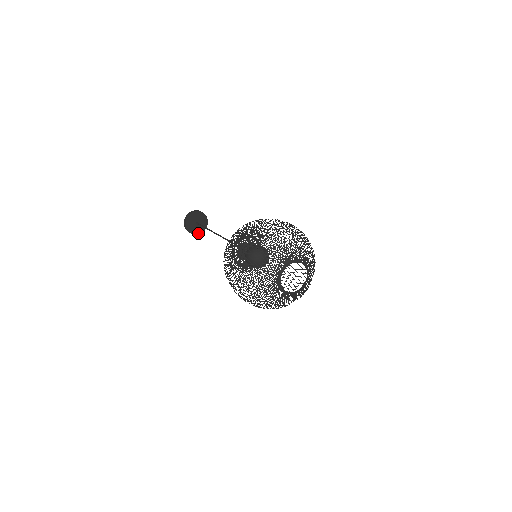
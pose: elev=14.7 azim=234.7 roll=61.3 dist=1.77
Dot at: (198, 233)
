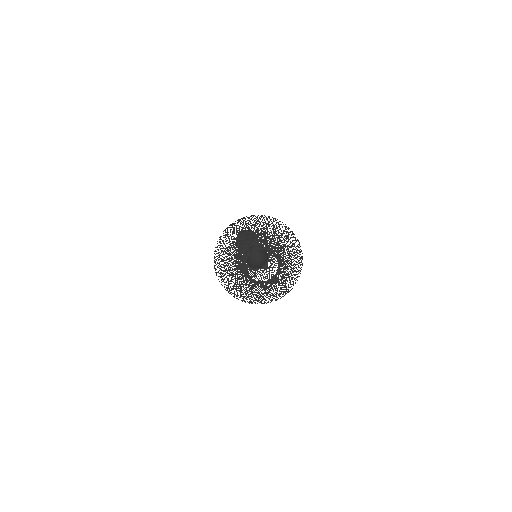
Dot at: occluded
